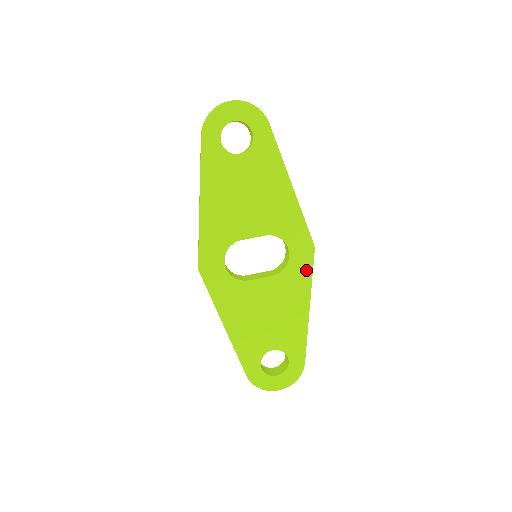
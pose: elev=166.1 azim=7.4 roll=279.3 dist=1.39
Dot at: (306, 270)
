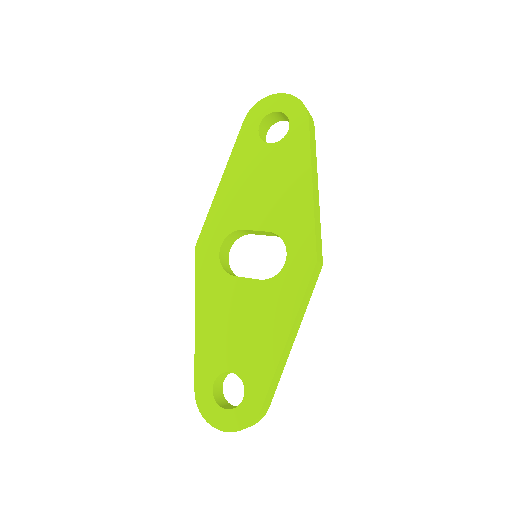
Dot at: (299, 286)
